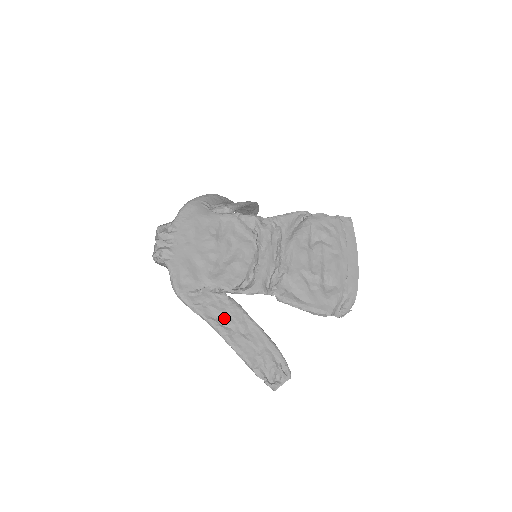
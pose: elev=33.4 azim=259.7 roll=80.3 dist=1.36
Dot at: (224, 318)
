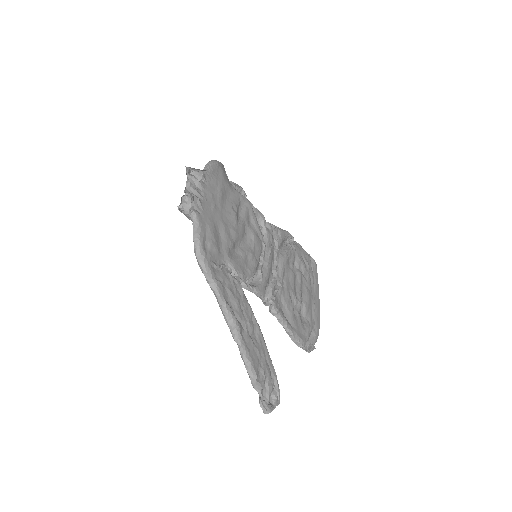
Dot at: (238, 309)
